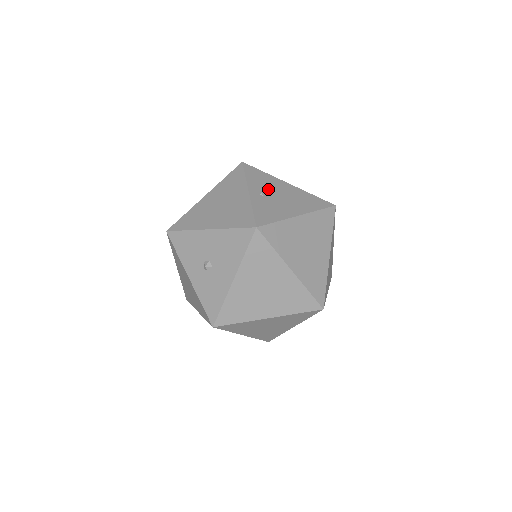
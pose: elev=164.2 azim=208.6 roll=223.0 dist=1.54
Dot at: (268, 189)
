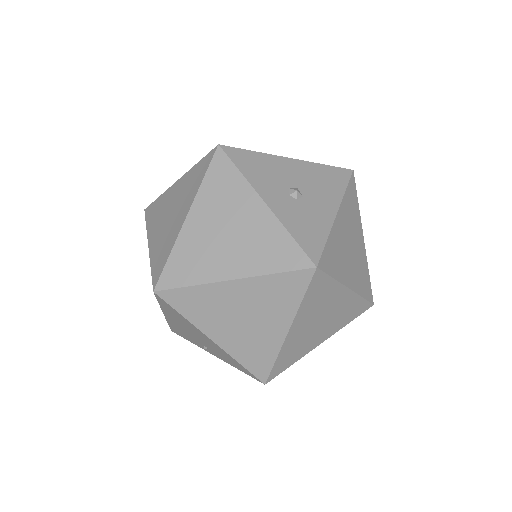
Dot at: occluded
